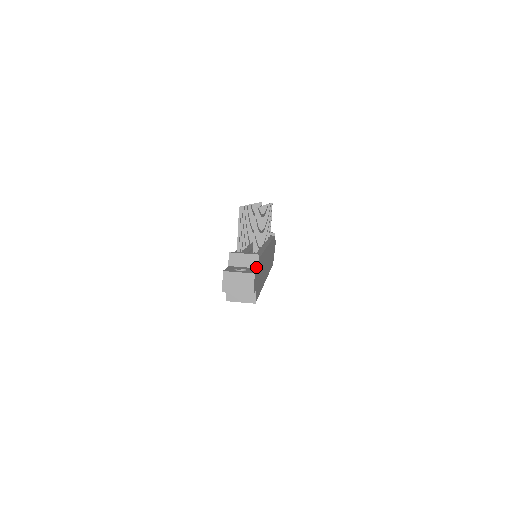
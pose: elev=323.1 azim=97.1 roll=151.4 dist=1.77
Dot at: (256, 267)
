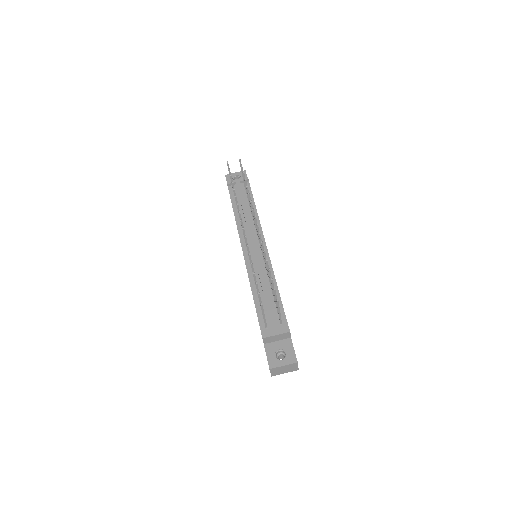
Dot at: (289, 338)
